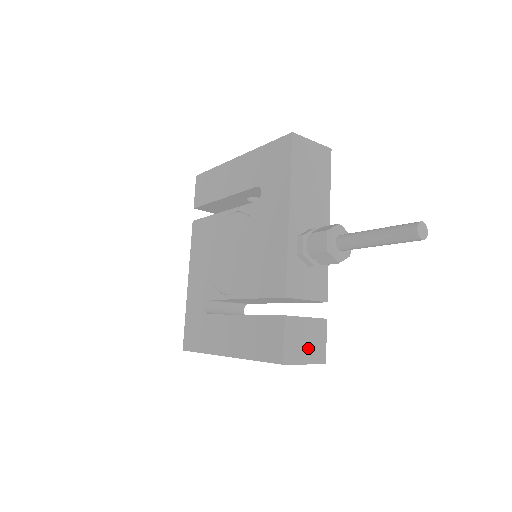
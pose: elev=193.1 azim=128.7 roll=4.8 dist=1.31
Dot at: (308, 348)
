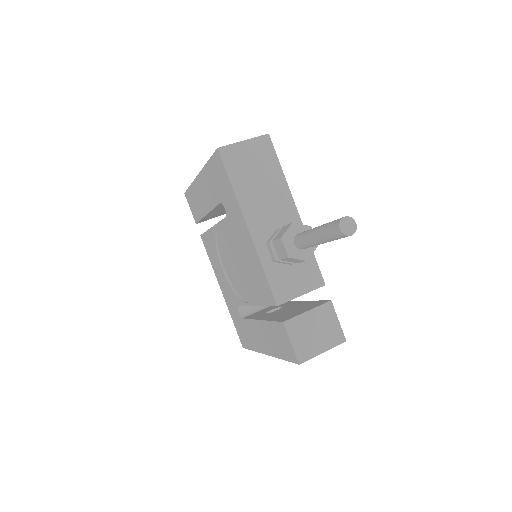
Dot at: (321, 337)
